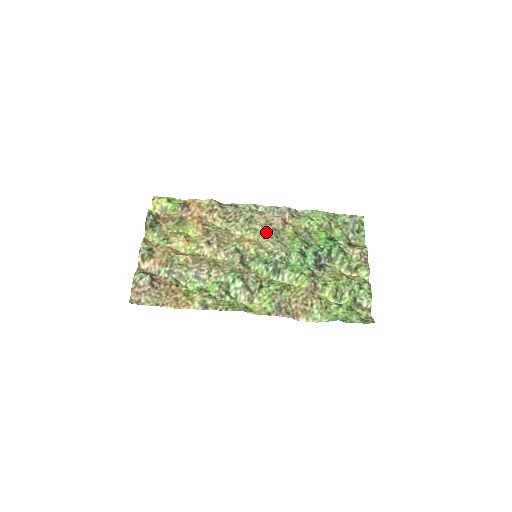
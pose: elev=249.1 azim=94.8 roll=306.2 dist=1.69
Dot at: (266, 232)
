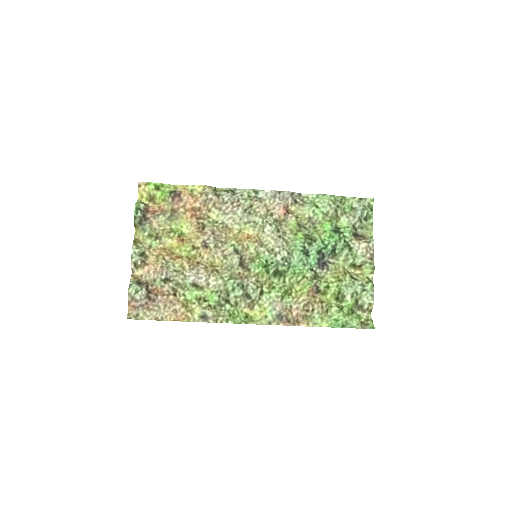
Dot at: (267, 225)
